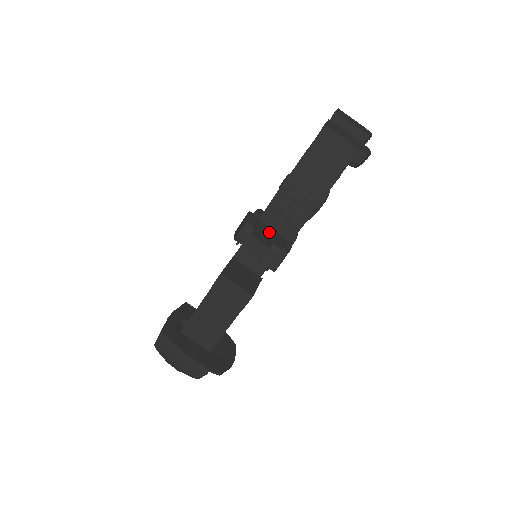
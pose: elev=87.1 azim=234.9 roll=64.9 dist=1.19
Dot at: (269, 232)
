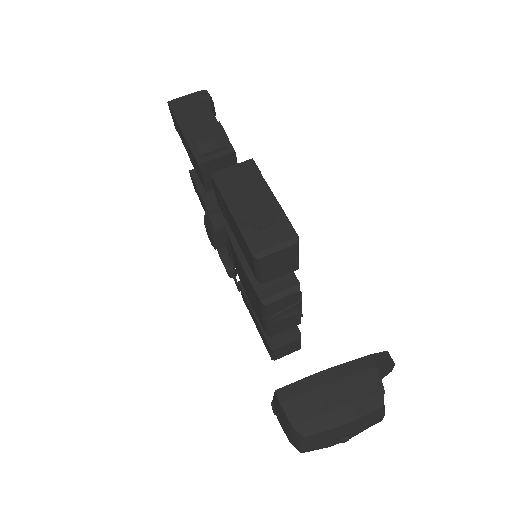
Dot at: occluded
